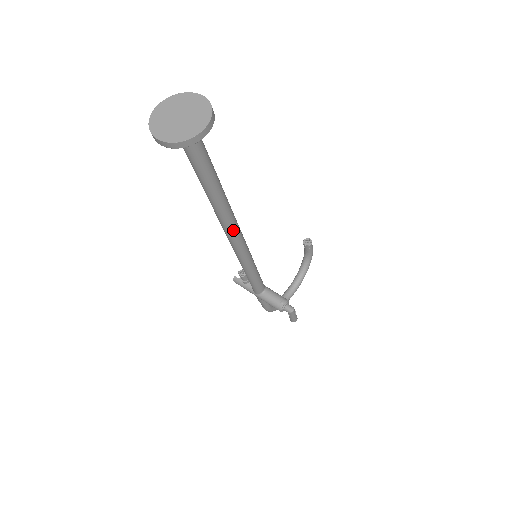
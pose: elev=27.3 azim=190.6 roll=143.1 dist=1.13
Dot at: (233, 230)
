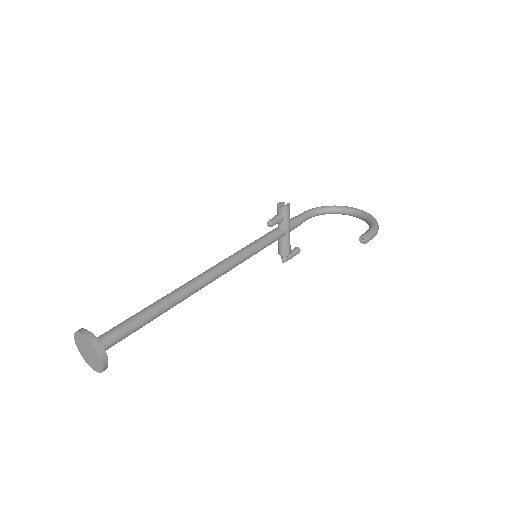
Dot at: occluded
